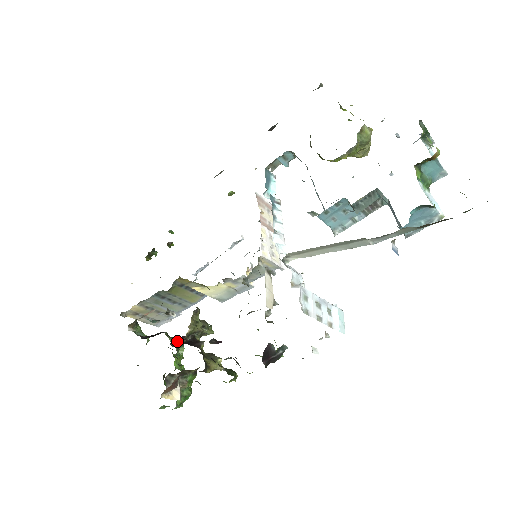
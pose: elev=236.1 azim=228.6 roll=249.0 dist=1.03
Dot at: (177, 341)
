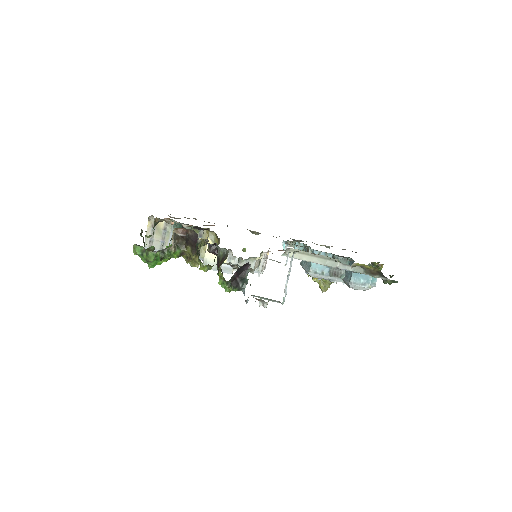
Dot at: occluded
